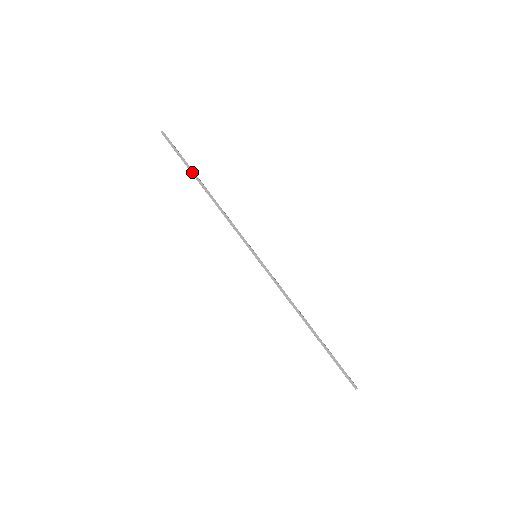
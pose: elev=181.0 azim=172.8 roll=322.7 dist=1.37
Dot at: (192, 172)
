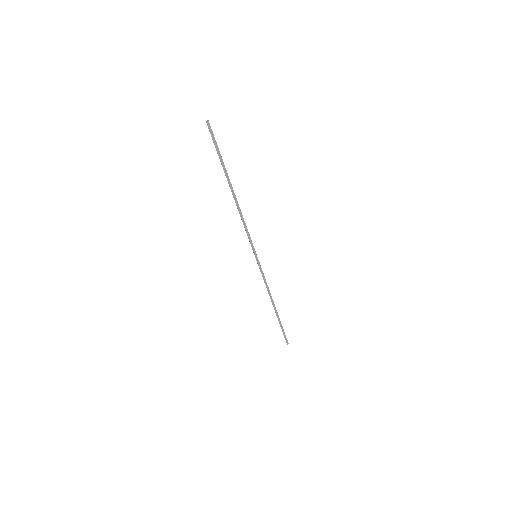
Dot at: (226, 174)
